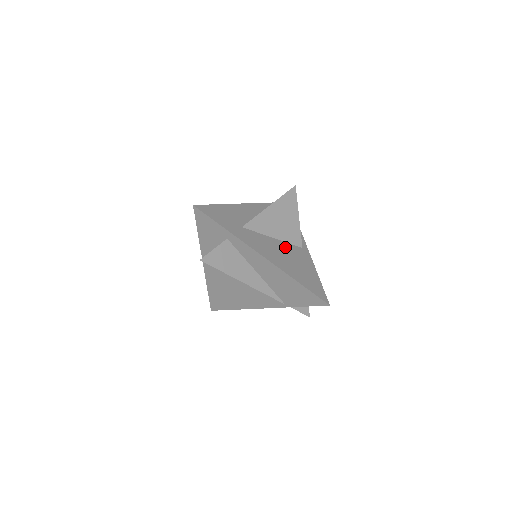
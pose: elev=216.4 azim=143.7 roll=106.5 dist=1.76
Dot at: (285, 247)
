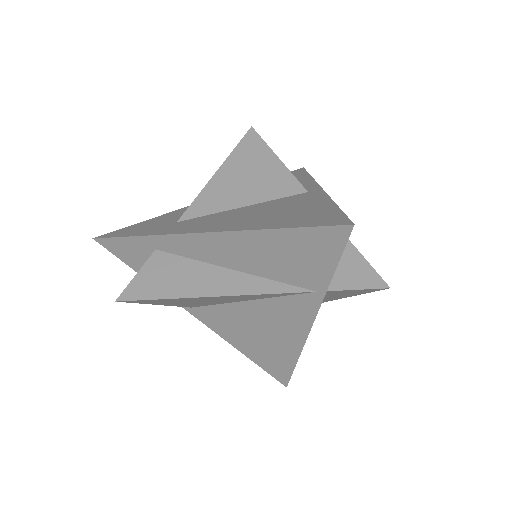
Dot at: (264, 206)
